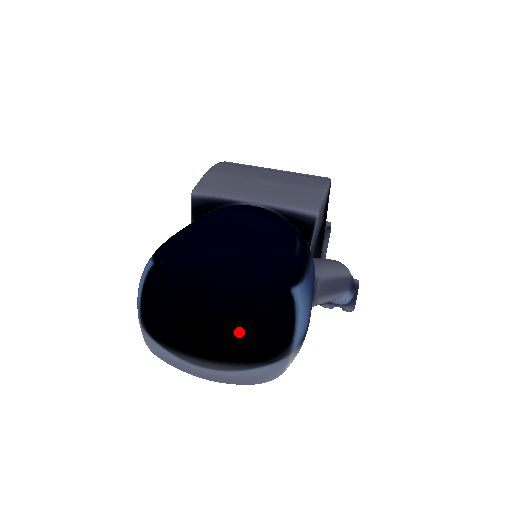
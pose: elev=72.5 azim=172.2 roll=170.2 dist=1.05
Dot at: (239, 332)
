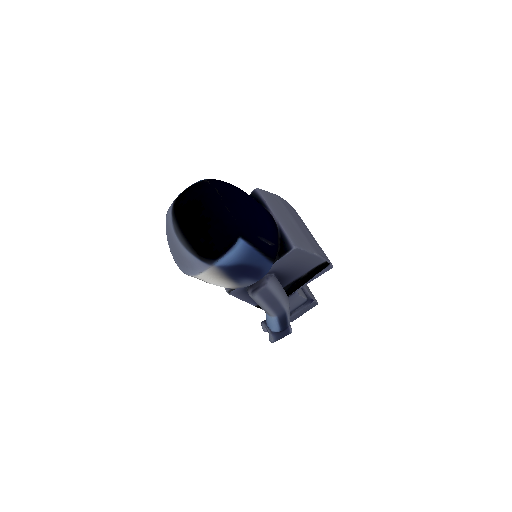
Dot at: (203, 230)
